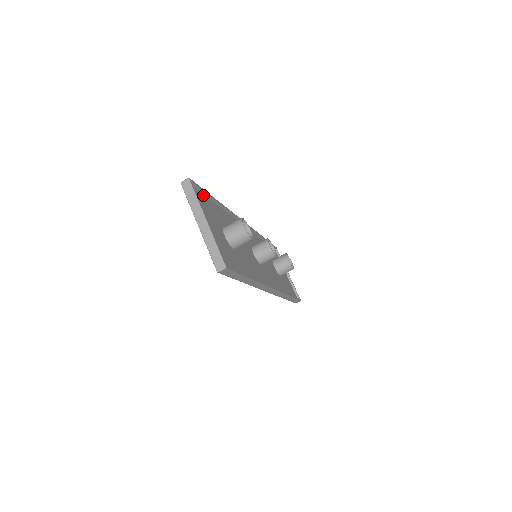
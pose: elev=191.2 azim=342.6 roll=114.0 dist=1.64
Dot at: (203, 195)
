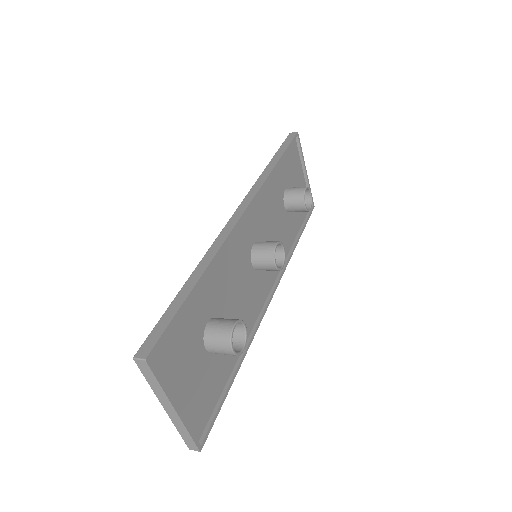
Dot at: (173, 320)
